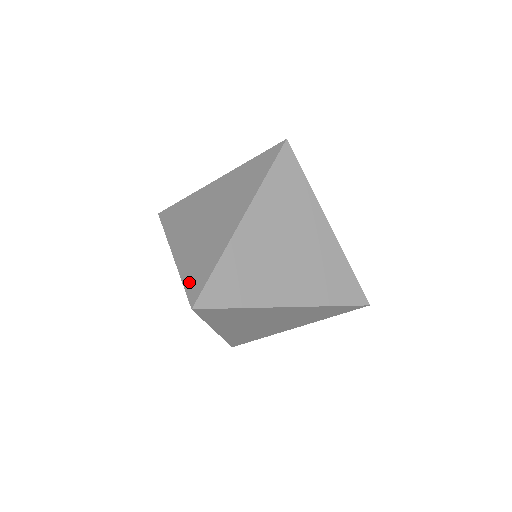
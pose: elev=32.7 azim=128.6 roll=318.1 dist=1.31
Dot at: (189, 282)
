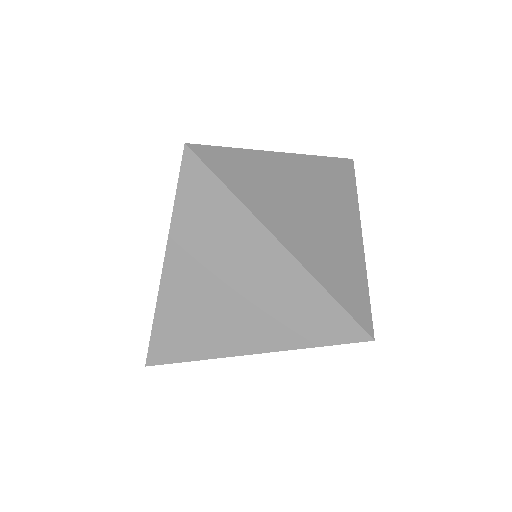
Dot at: occluded
